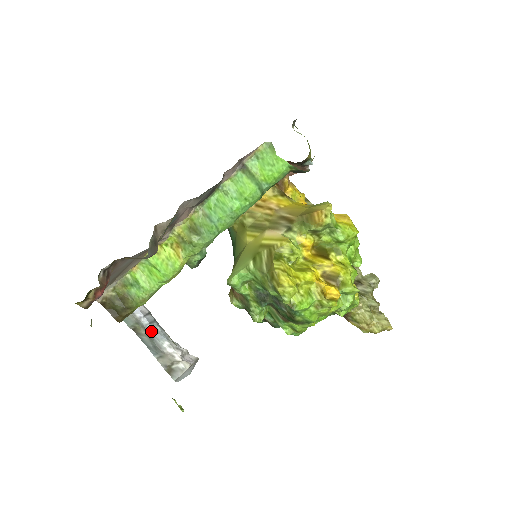
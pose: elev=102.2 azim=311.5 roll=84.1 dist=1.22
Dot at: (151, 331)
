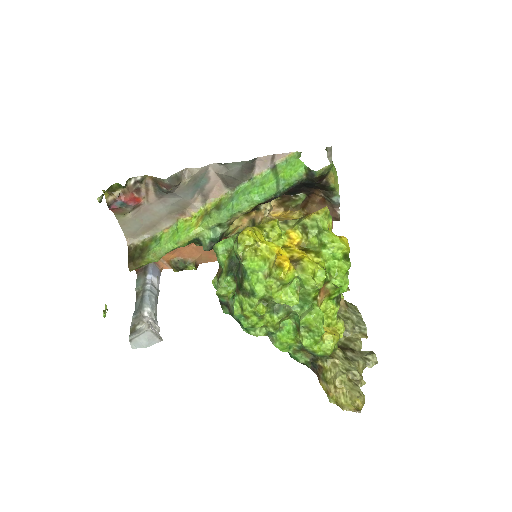
Dot at: (146, 295)
